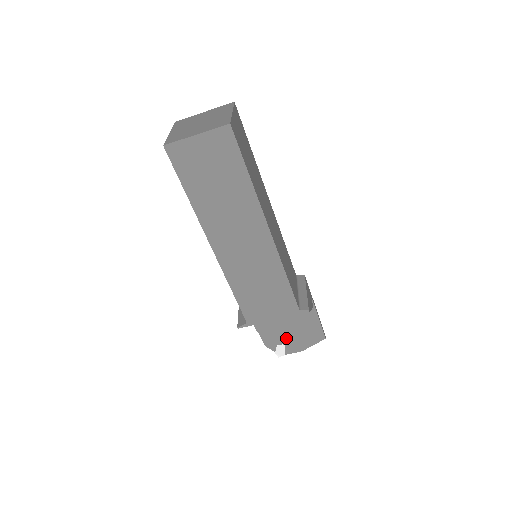
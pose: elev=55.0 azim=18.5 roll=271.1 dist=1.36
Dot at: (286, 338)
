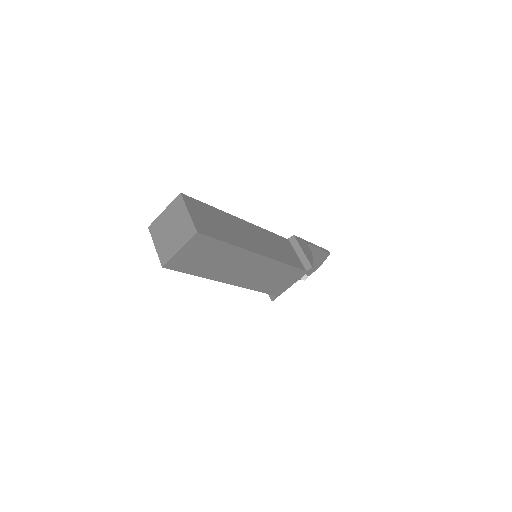
Dot at: occluded
